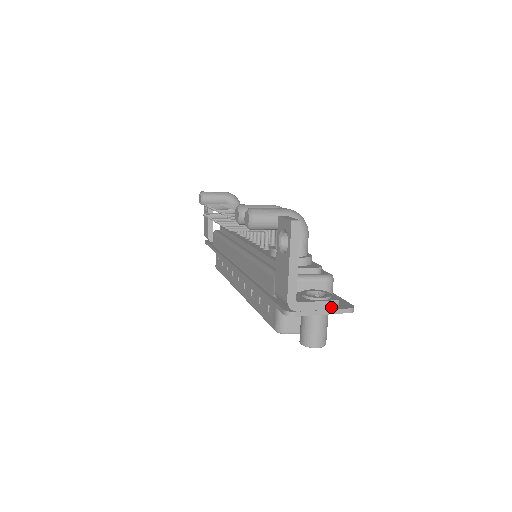
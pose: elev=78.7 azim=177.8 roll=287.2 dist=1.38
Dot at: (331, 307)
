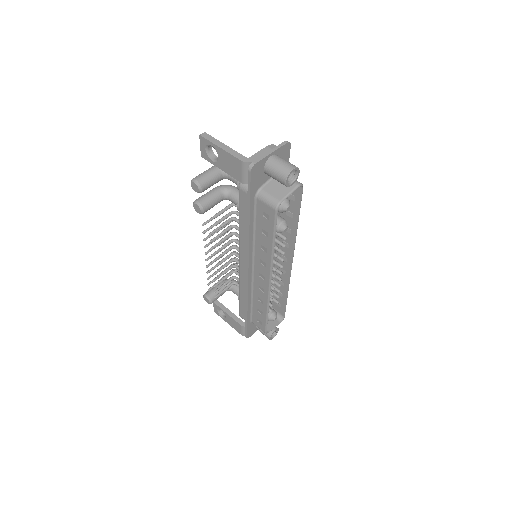
Dot at: (272, 148)
